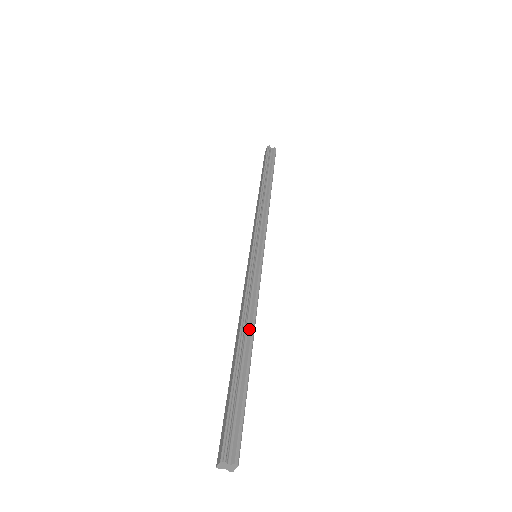
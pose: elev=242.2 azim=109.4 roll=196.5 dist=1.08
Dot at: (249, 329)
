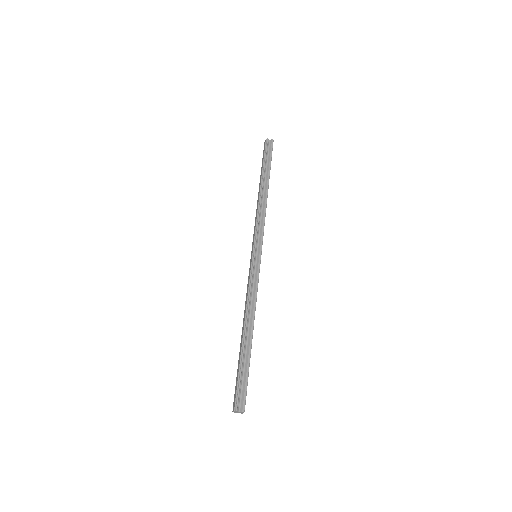
Dot at: (251, 320)
